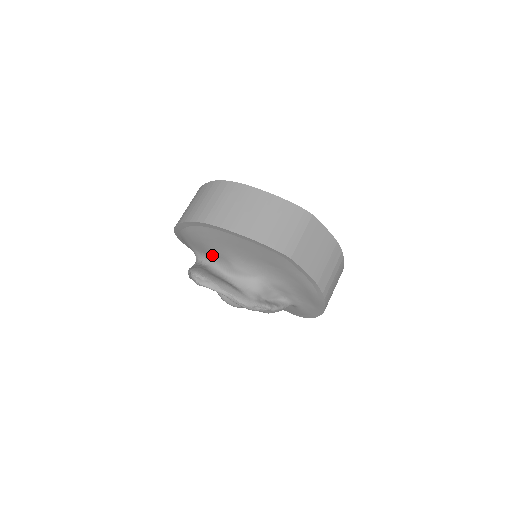
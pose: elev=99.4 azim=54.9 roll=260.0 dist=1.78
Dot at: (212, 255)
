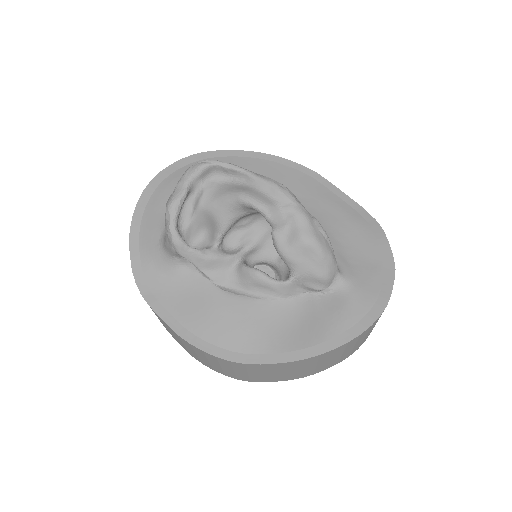
Dot at: occluded
